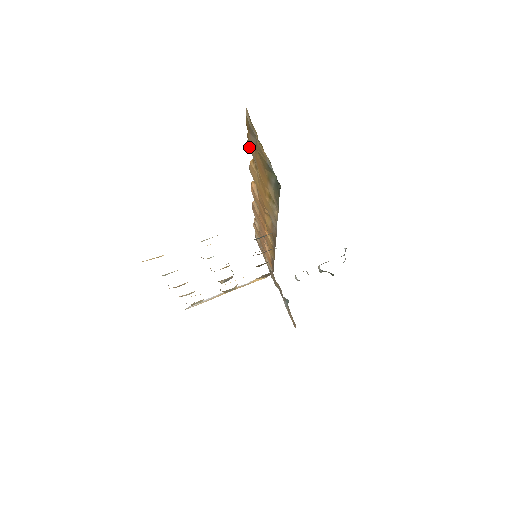
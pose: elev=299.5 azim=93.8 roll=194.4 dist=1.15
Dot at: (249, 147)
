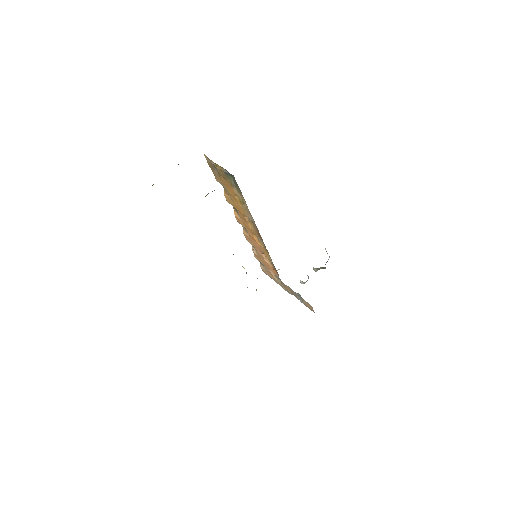
Dot at: (217, 181)
